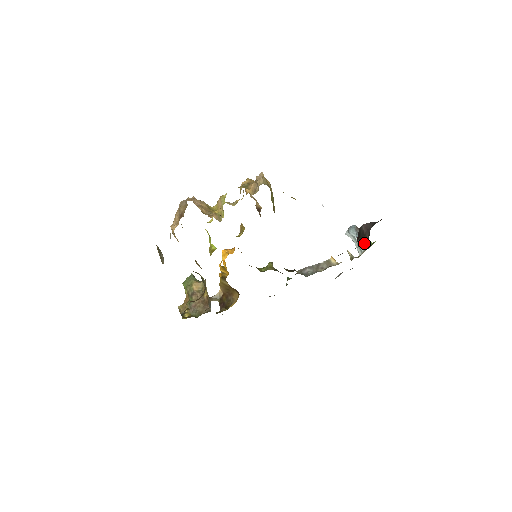
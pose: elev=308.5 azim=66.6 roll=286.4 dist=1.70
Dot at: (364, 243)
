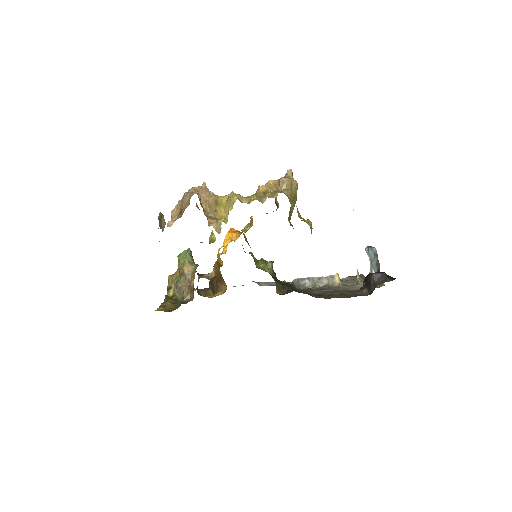
Dot at: (366, 293)
